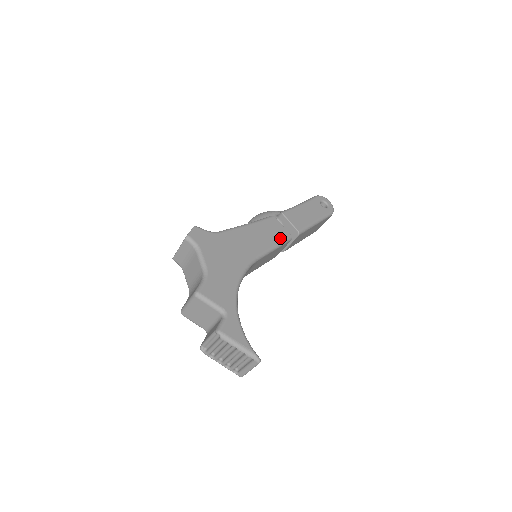
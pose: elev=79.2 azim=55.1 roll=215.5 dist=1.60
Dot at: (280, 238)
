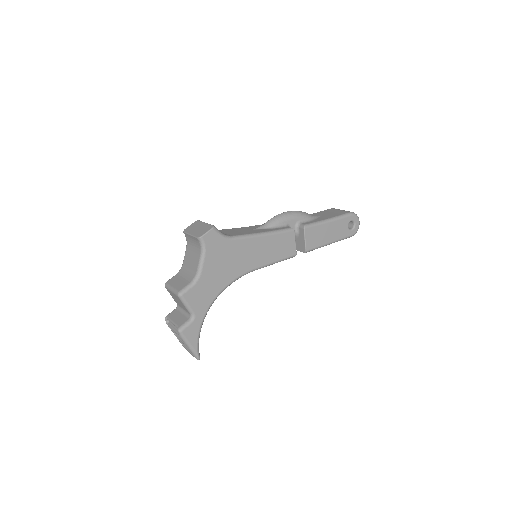
Dot at: (284, 255)
